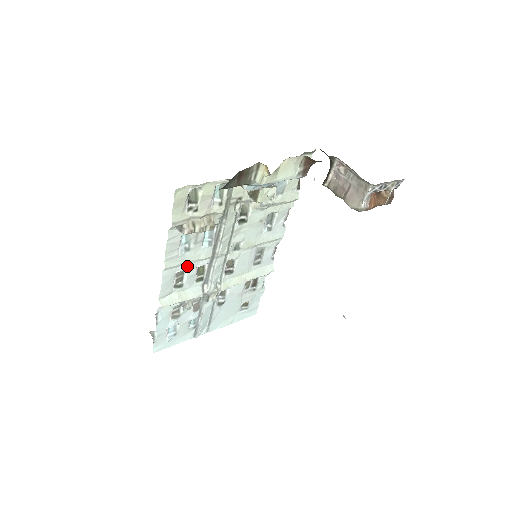
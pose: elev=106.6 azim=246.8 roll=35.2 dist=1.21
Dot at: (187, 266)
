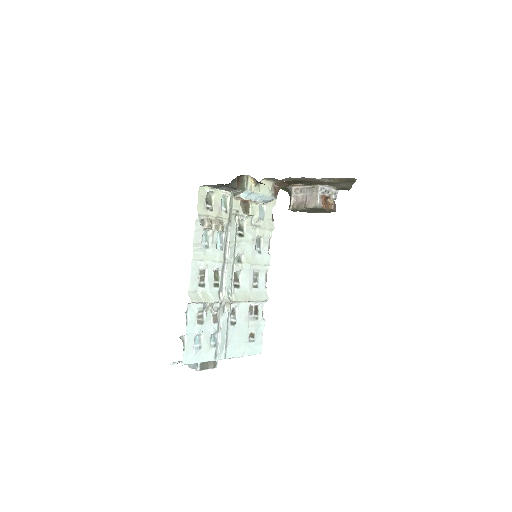
Dot at: (207, 264)
